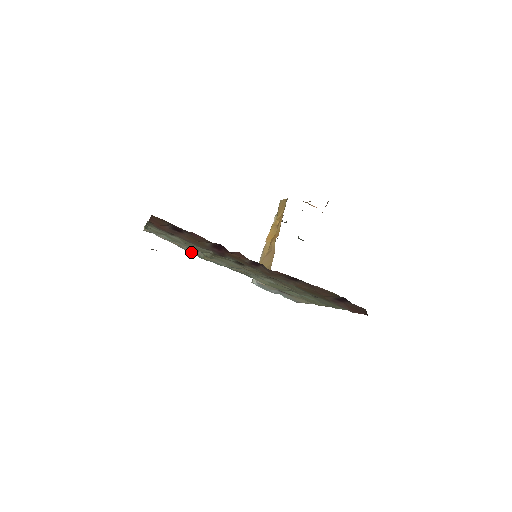
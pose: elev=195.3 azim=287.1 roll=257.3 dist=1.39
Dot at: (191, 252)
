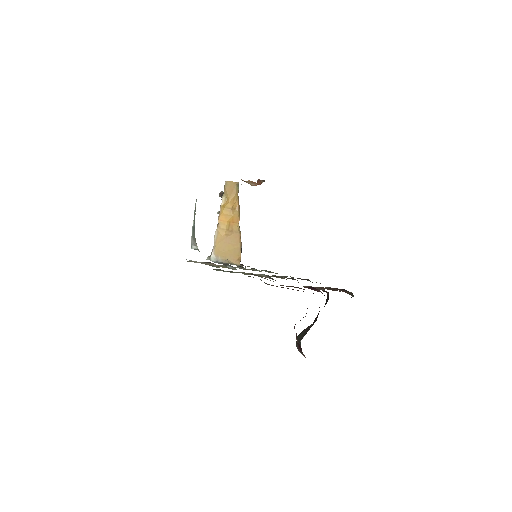
Dot at: (210, 265)
